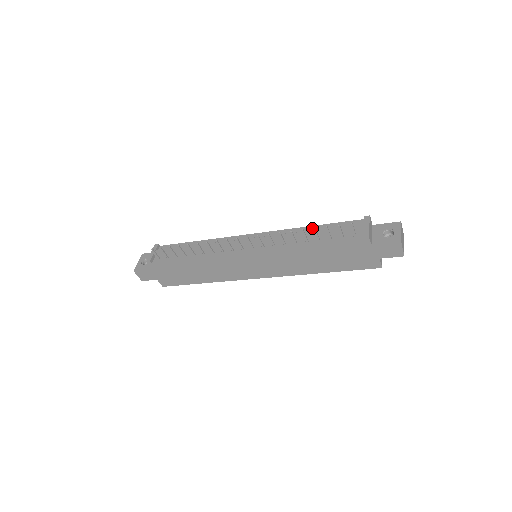
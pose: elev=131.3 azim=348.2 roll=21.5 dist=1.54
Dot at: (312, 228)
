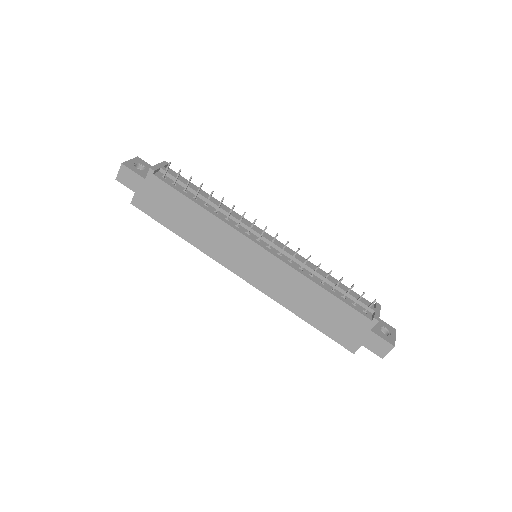
Dot at: occluded
